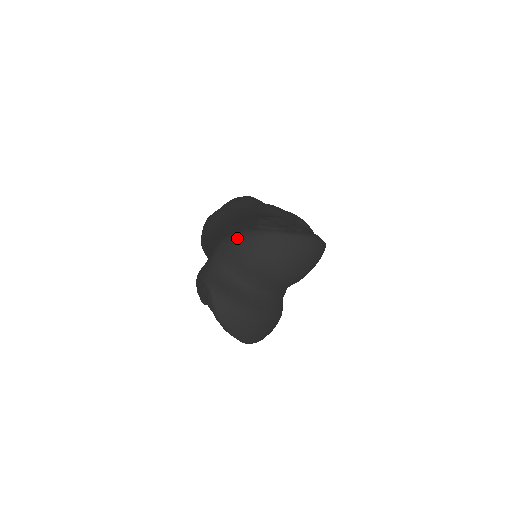
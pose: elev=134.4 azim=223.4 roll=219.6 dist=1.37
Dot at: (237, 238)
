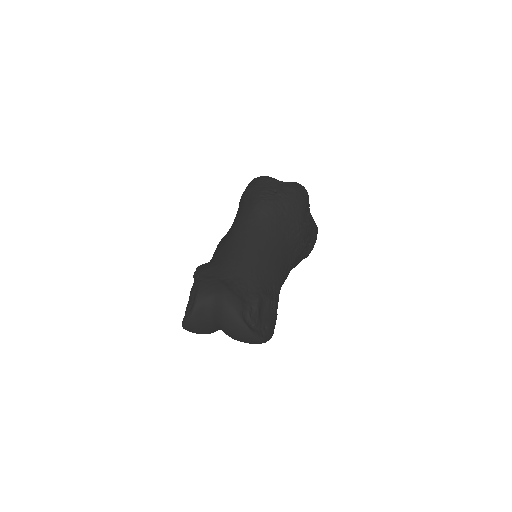
Dot at: (230, 311)
